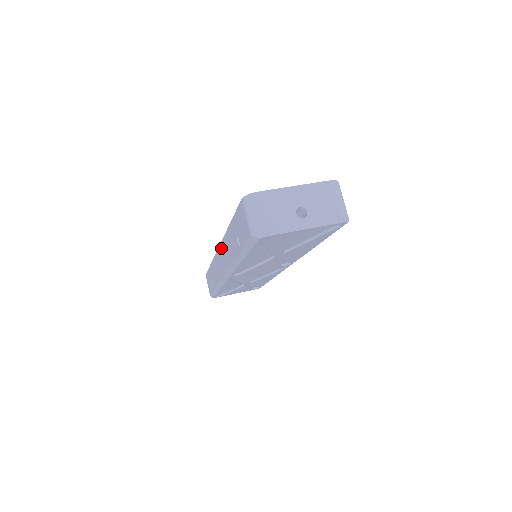
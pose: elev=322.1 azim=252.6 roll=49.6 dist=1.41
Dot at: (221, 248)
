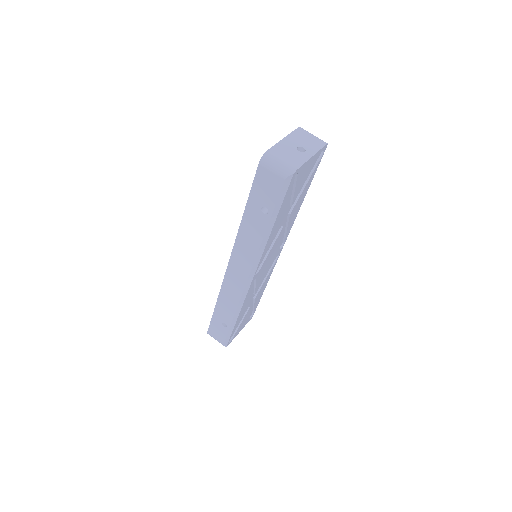
Dot at: (234, 257)
